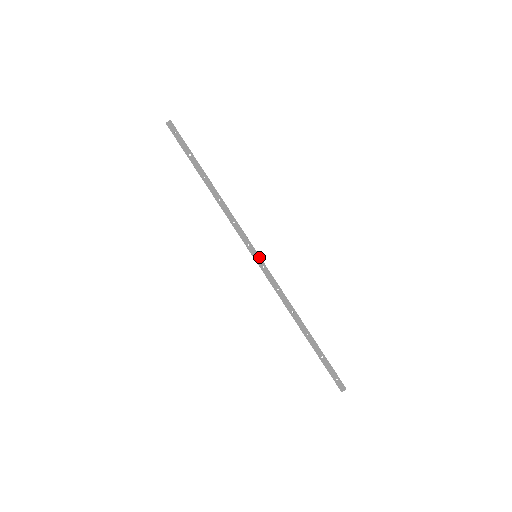
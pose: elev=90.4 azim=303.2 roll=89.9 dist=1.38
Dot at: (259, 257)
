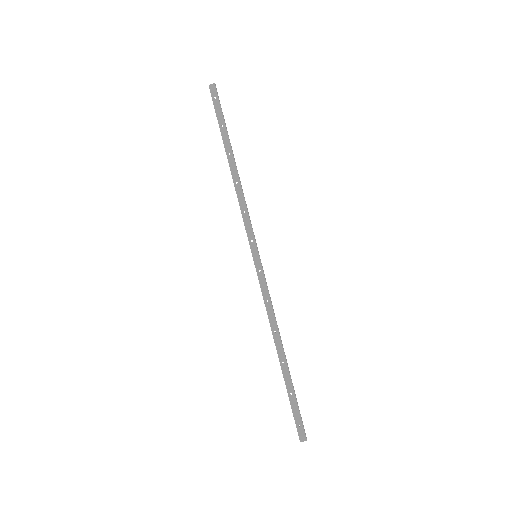
Dot at: (259, 258)
